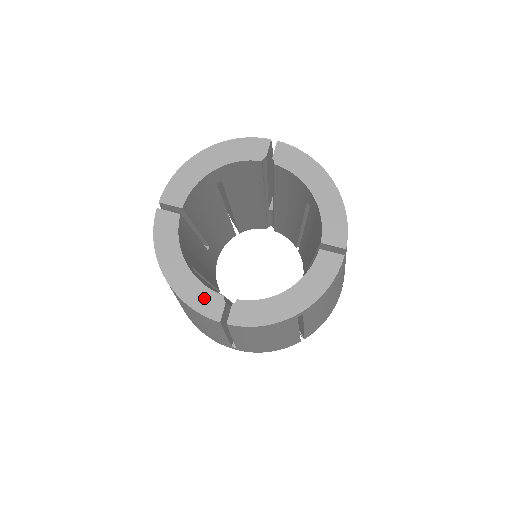
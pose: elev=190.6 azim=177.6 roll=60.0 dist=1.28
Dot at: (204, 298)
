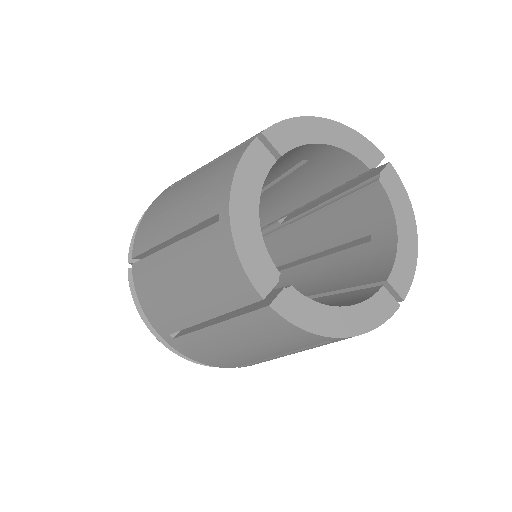
Dot at: (260, 262)
